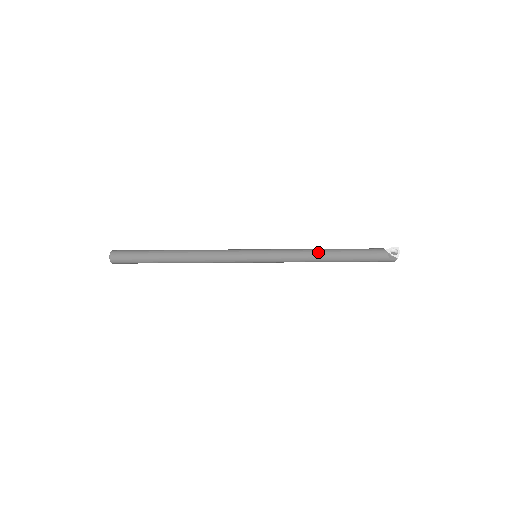
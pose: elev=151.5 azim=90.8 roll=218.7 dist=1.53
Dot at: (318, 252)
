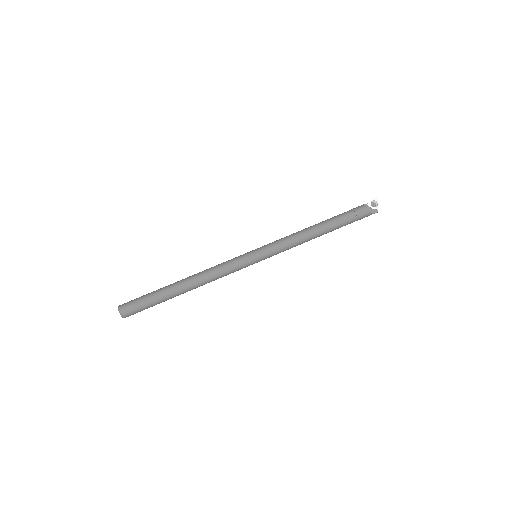
Dot at: (311, 233)
